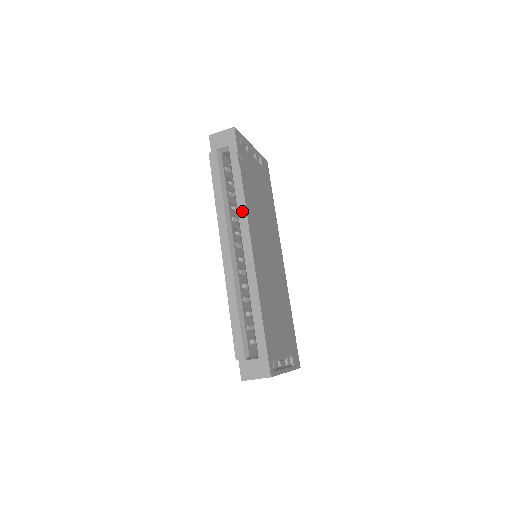
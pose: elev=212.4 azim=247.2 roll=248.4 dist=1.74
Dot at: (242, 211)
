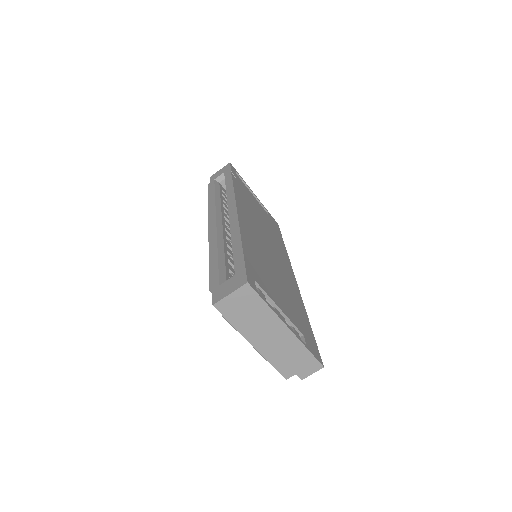
Dot at: (230, 194)
